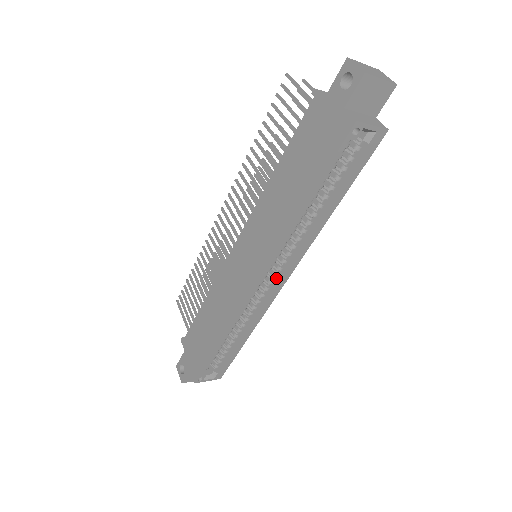
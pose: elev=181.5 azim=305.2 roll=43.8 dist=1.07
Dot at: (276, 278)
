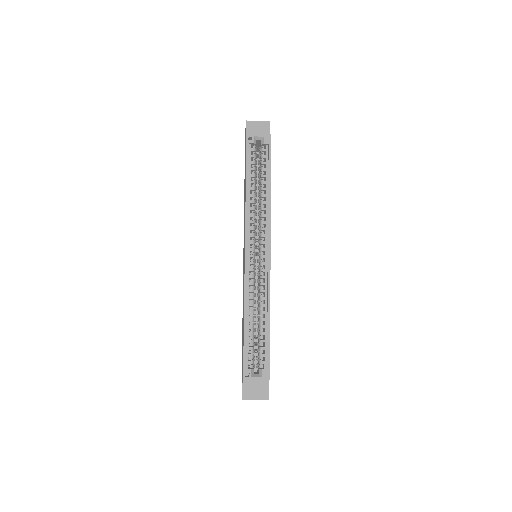
Dot at: (265, 254)
